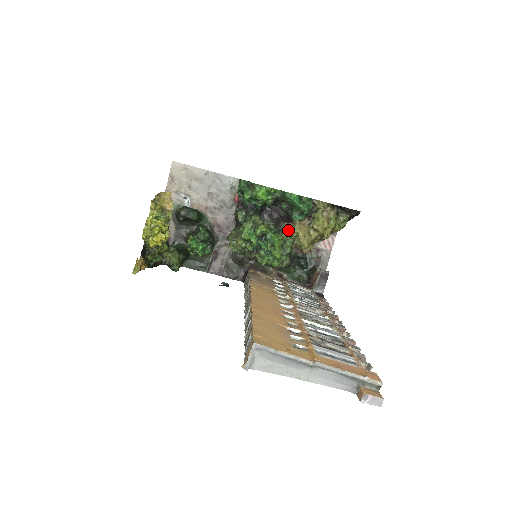
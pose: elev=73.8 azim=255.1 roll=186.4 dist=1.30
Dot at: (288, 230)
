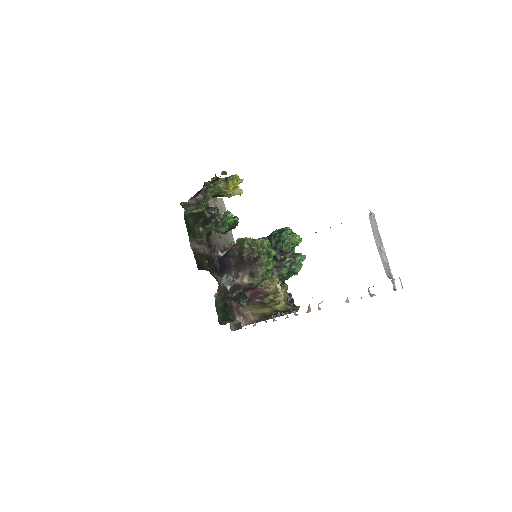
Dot at: occluded
